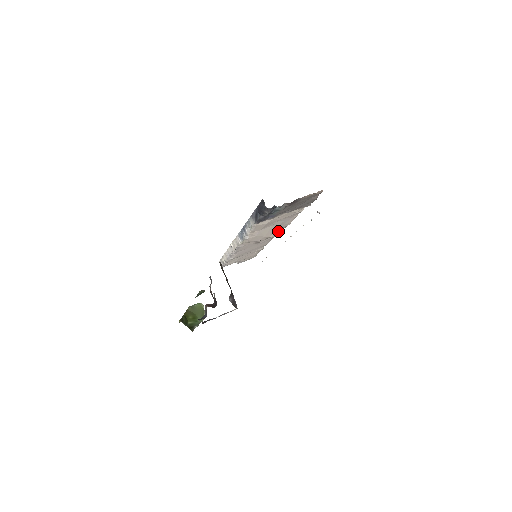
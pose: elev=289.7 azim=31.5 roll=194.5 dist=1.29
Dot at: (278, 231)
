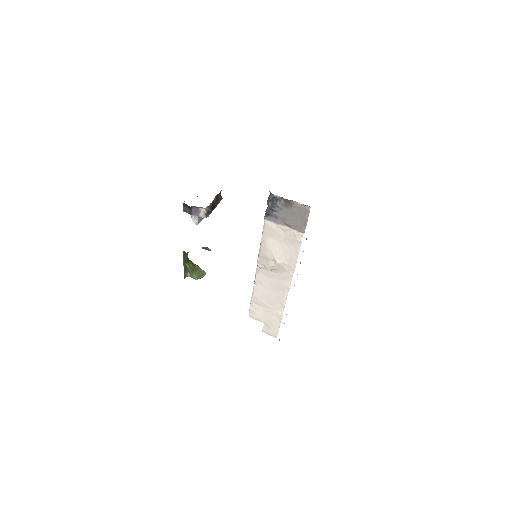
Dot at: (290, 277)
